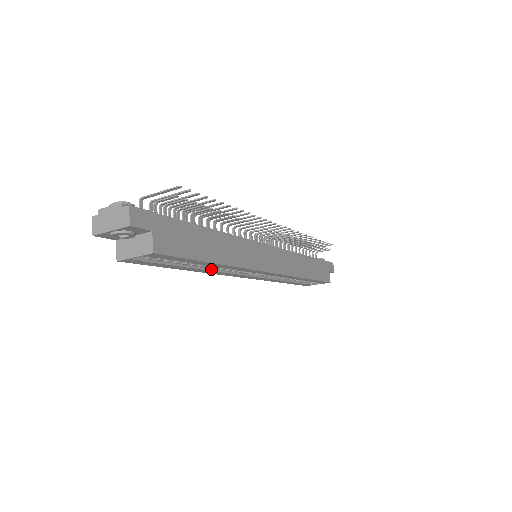
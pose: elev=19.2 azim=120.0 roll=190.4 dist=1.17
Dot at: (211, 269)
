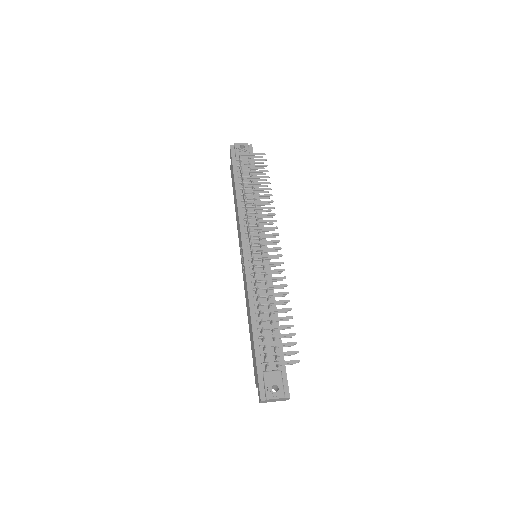
Dot at: occluded
